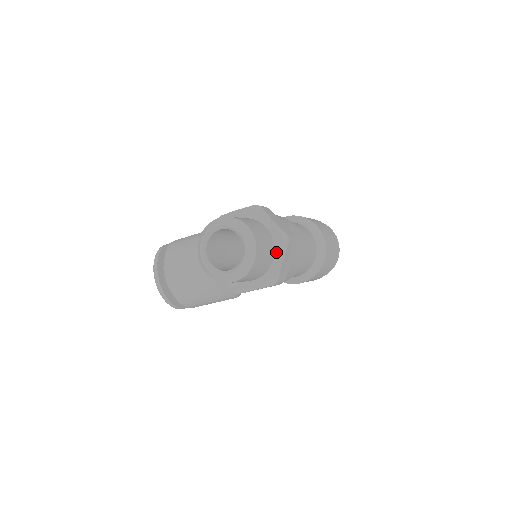
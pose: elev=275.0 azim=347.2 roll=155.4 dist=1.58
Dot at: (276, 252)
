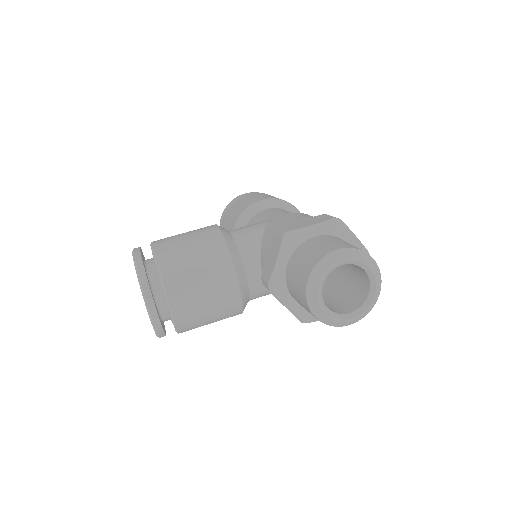
Dot at: occluded
